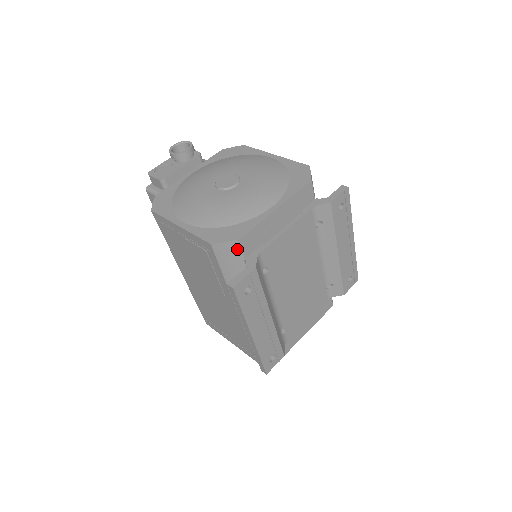
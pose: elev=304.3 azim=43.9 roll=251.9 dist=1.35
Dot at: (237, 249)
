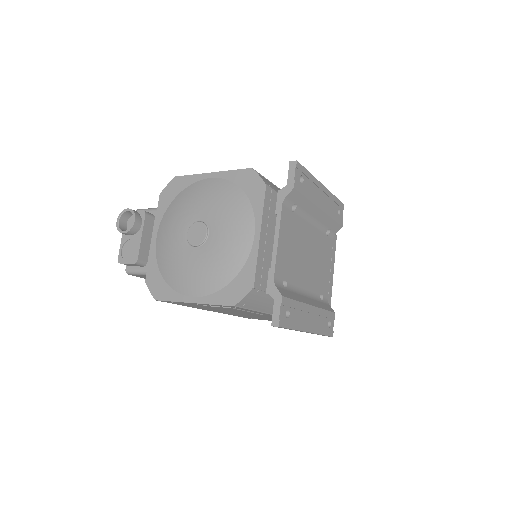
Dot at: (256, 292)
